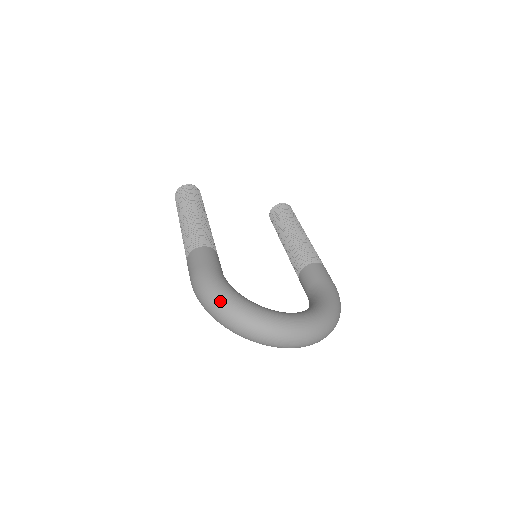
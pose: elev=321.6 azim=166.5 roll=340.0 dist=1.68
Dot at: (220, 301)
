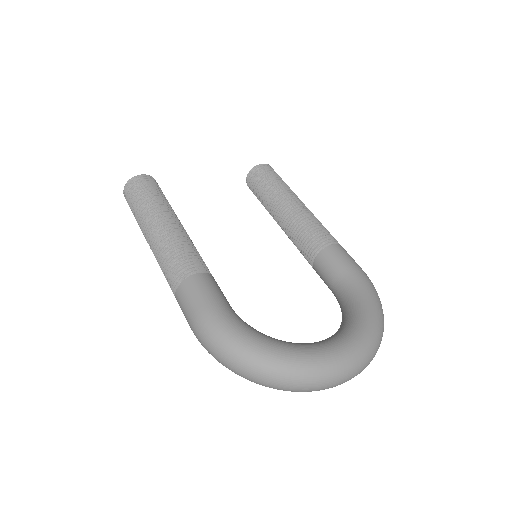
Dot at: (245, 357)
